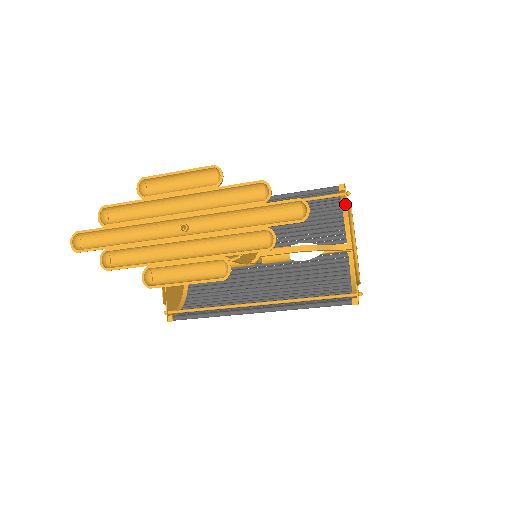
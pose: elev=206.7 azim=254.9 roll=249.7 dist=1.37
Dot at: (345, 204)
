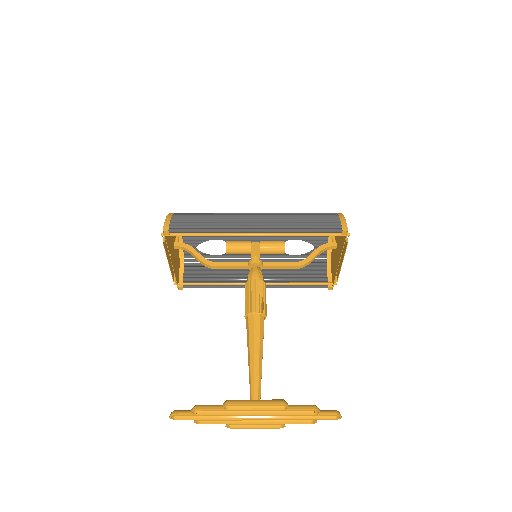
Dot at: occluded
